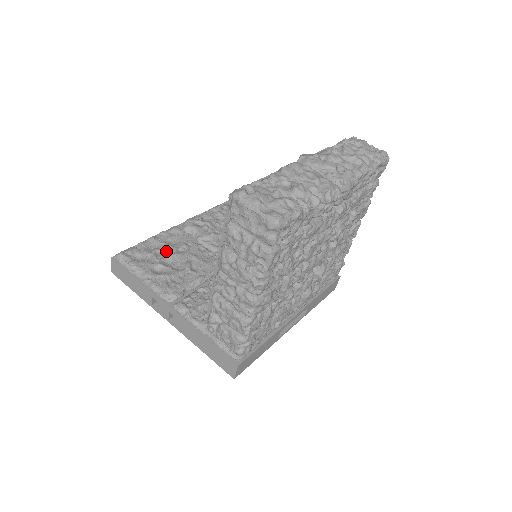
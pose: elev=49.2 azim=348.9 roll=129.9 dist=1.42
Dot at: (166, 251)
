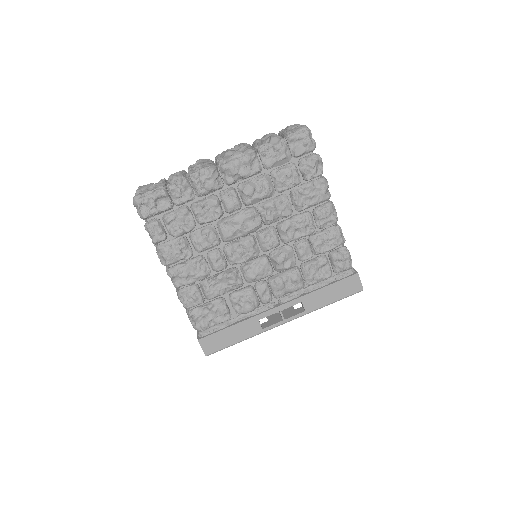
Dot at: occluded
